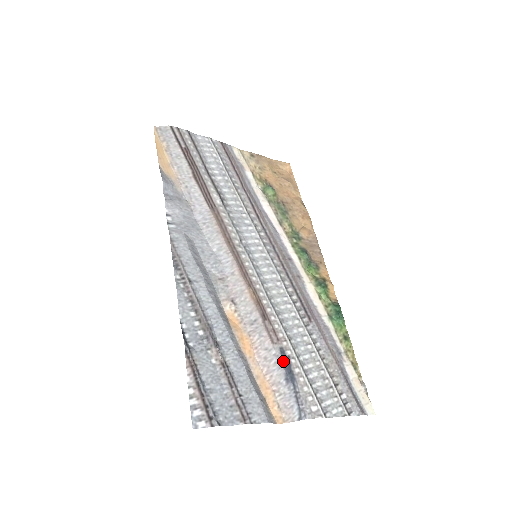
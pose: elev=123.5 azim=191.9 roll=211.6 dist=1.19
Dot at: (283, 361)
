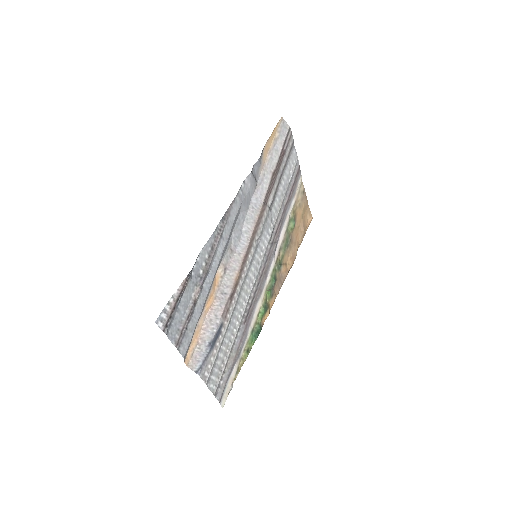
Dot at: (217, 332)
